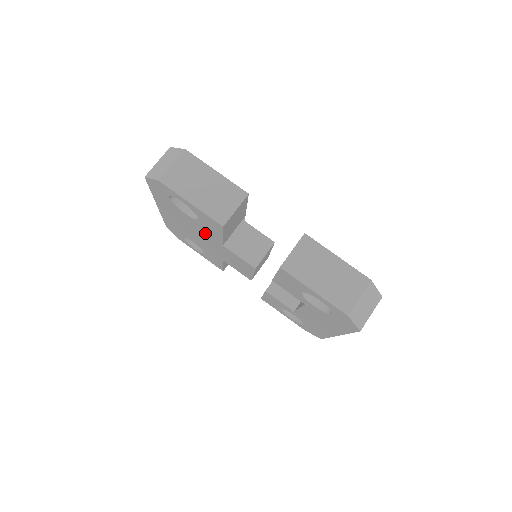
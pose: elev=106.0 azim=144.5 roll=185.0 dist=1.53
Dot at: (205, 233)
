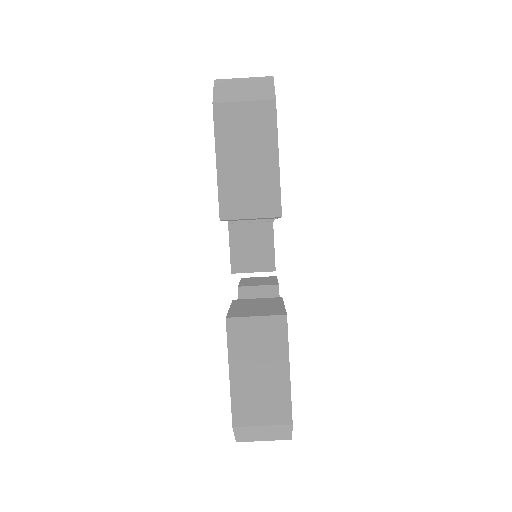
Dot at: occluded
